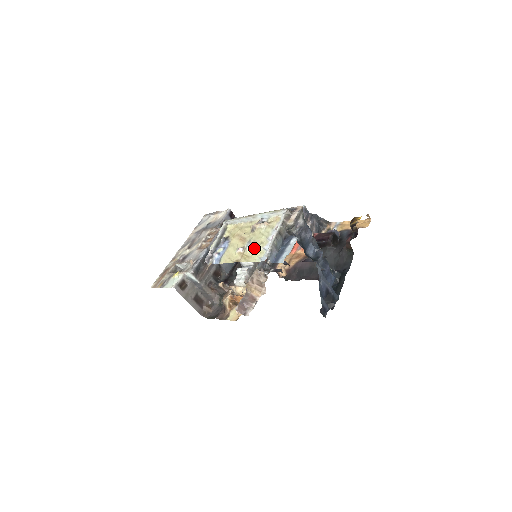
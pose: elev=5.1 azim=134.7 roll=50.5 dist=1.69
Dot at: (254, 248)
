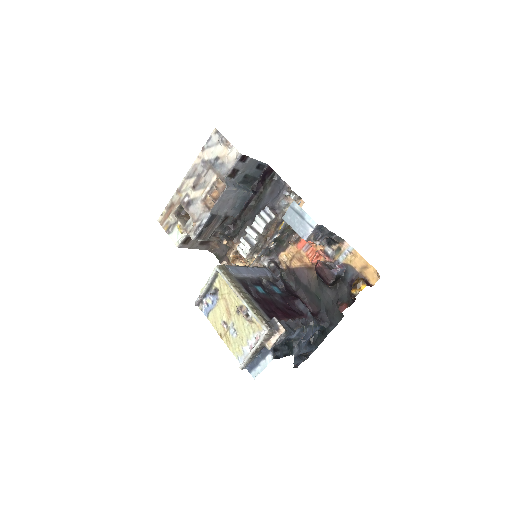
Dot at: (235, 338)
